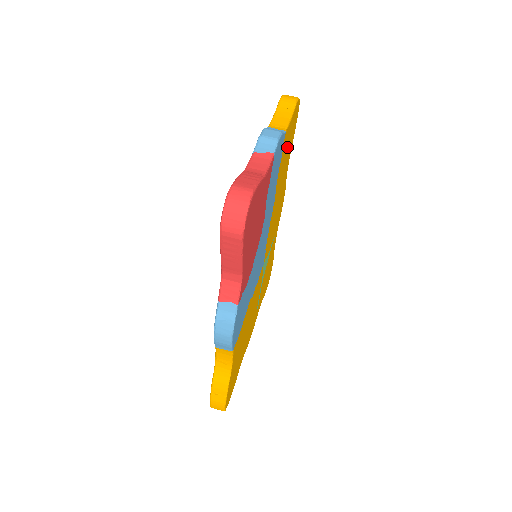
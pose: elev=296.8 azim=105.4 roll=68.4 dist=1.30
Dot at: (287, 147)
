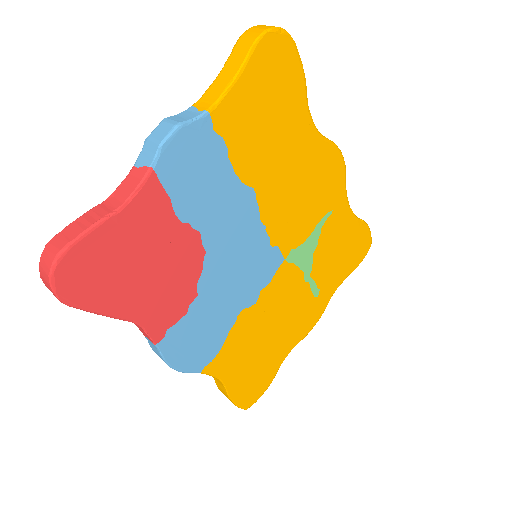
Dot at: (261, 114)
